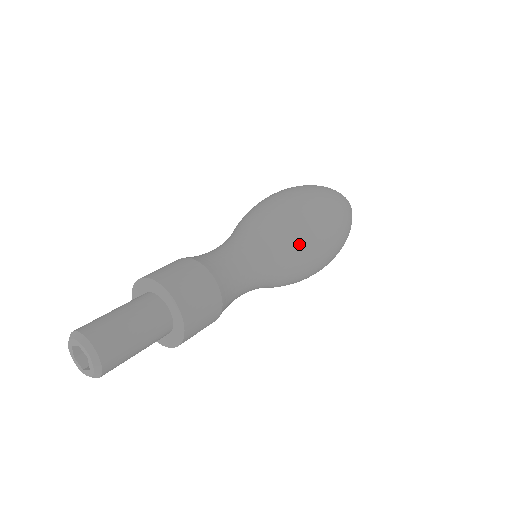
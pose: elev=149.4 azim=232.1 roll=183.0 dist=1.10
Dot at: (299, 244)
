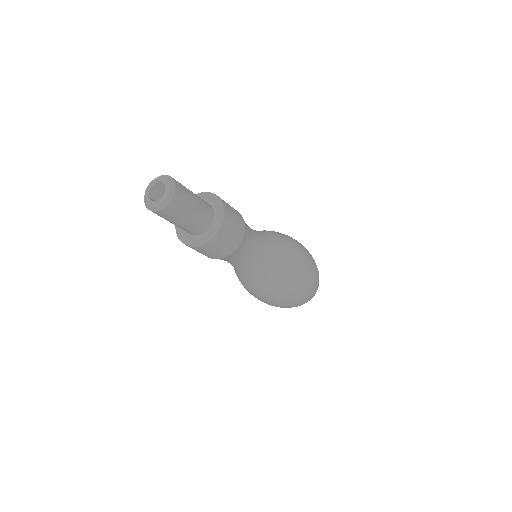
Dot at: (290, 248)
